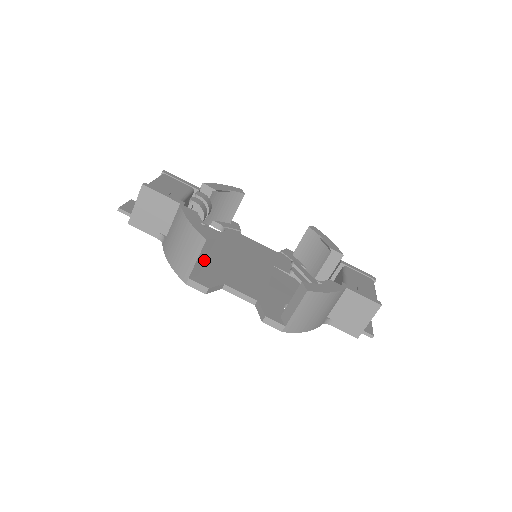
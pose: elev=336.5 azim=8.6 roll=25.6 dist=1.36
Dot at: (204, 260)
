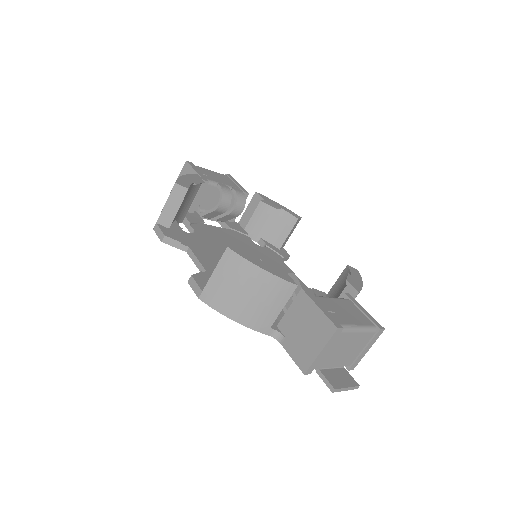
Dot at: (176, 211)
